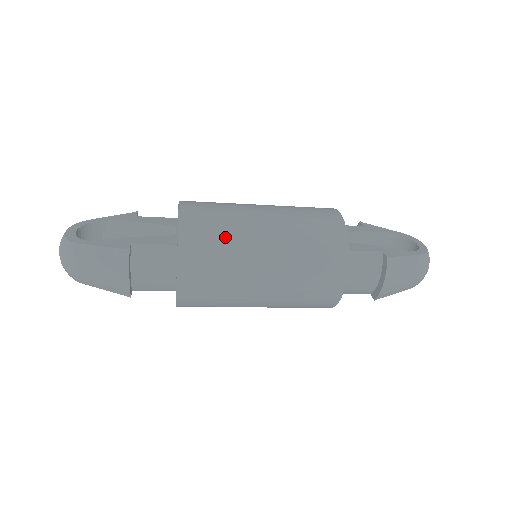
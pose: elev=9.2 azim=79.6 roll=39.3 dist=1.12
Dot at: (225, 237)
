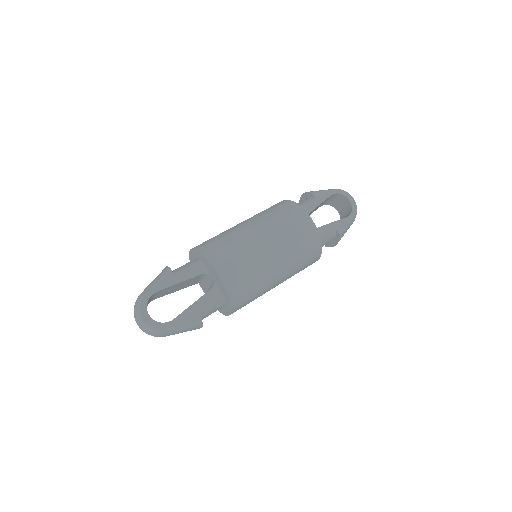
Dot at: (255, 283)
